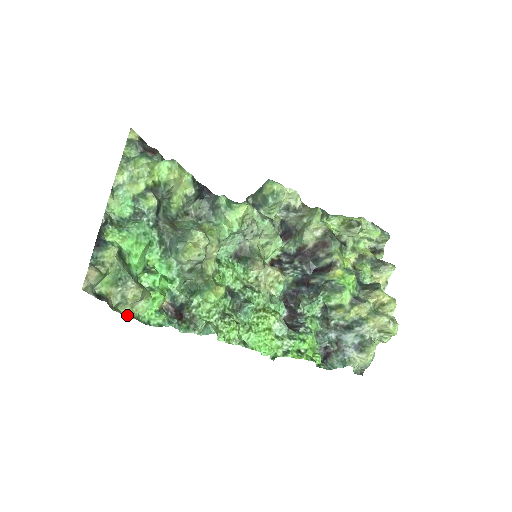
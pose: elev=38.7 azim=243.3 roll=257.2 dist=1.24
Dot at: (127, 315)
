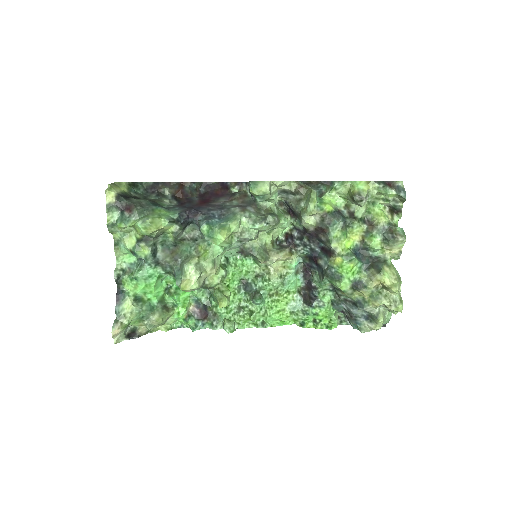
Dot at: (162, 330)
